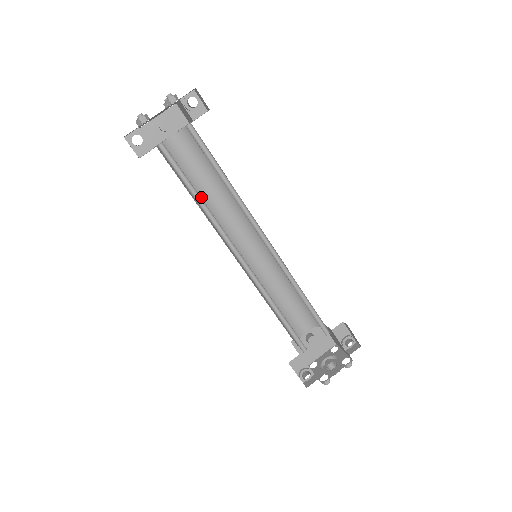
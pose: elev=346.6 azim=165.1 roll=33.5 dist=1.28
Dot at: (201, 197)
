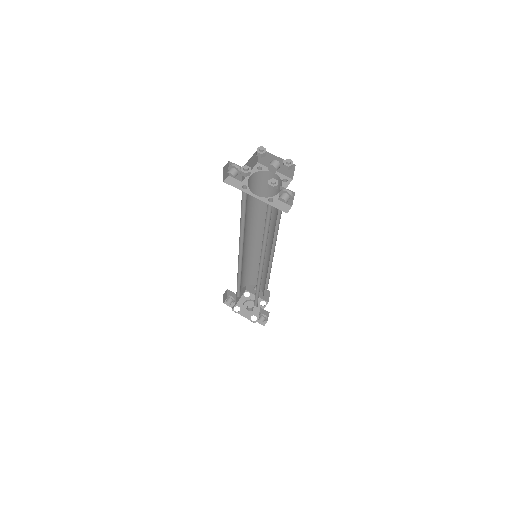
Dot at: (259, 207)
